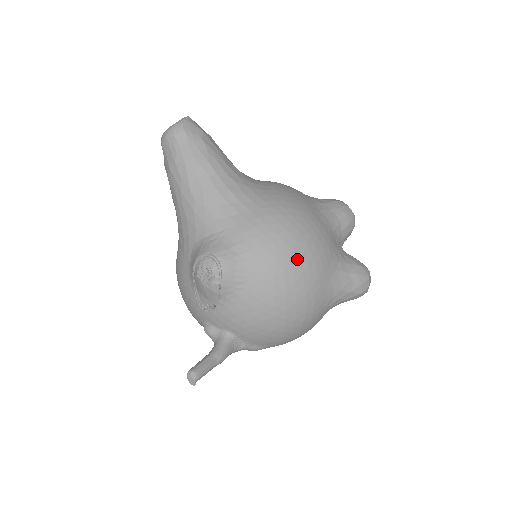
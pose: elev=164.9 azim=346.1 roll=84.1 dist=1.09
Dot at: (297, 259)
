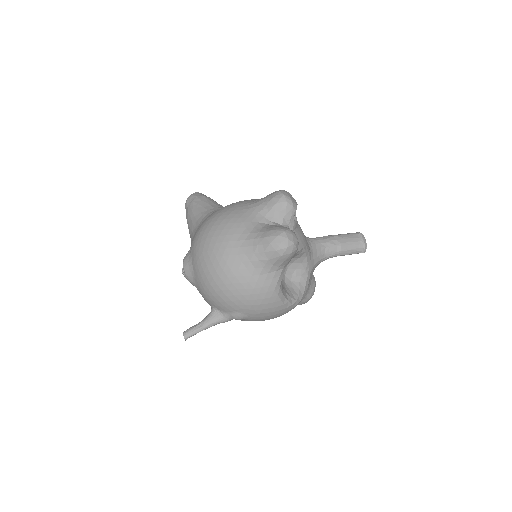
Dot at: (209, 243)
